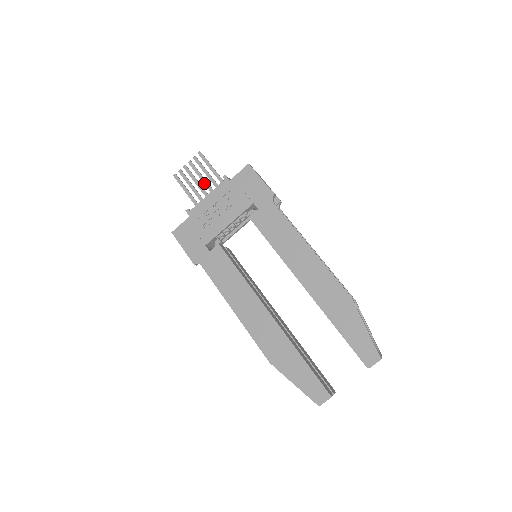
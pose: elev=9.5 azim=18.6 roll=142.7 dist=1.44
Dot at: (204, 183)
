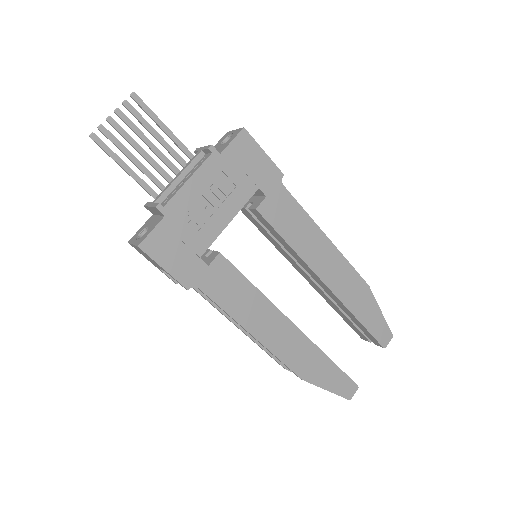
Dot at: (154, 151)
